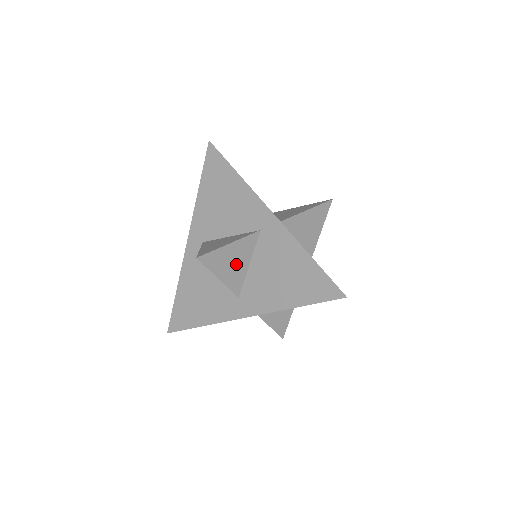
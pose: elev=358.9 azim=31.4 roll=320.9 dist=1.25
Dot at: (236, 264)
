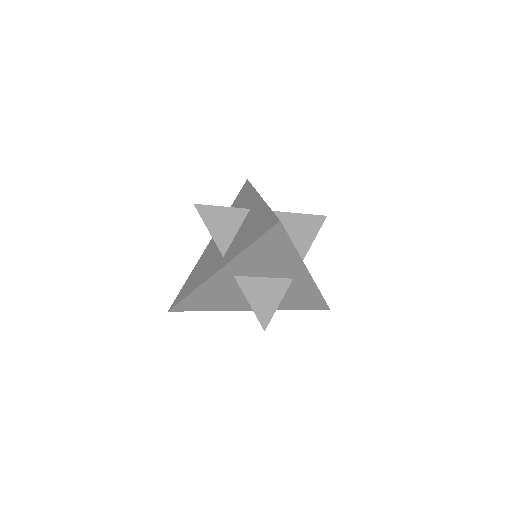
Dot at: occluded
